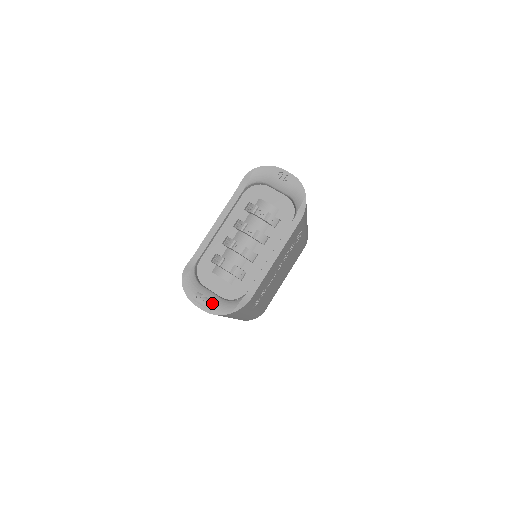
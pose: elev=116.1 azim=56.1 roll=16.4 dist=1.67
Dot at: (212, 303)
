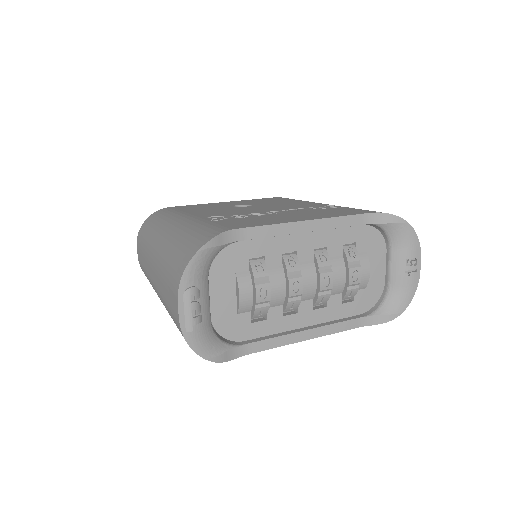
Dot at: (199, 322)
